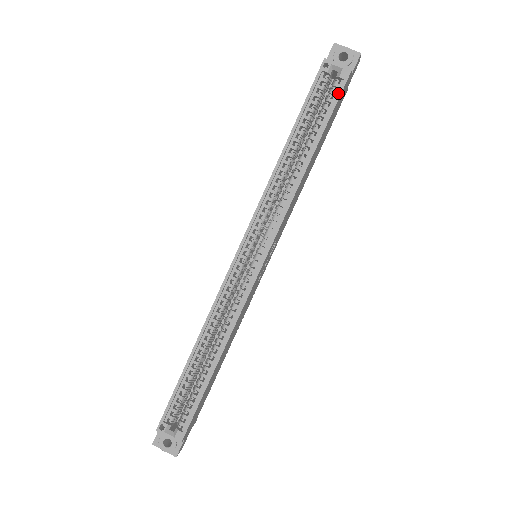
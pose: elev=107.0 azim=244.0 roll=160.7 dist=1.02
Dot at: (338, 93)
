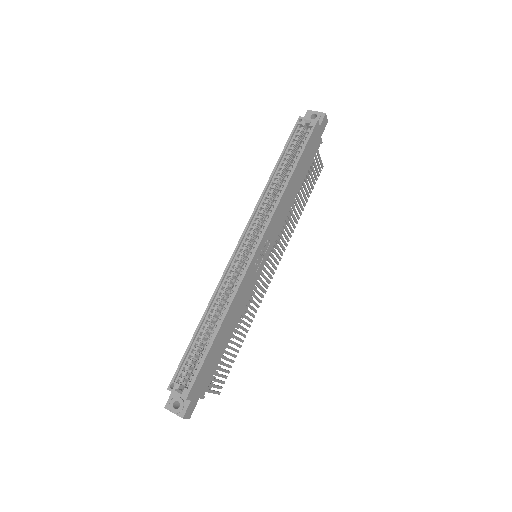
Dot at: (309, 135)
